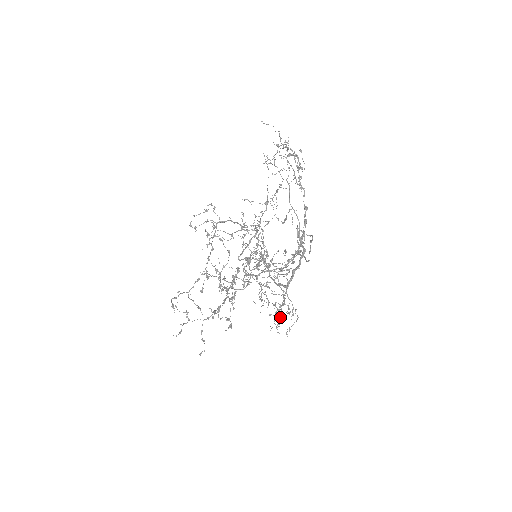
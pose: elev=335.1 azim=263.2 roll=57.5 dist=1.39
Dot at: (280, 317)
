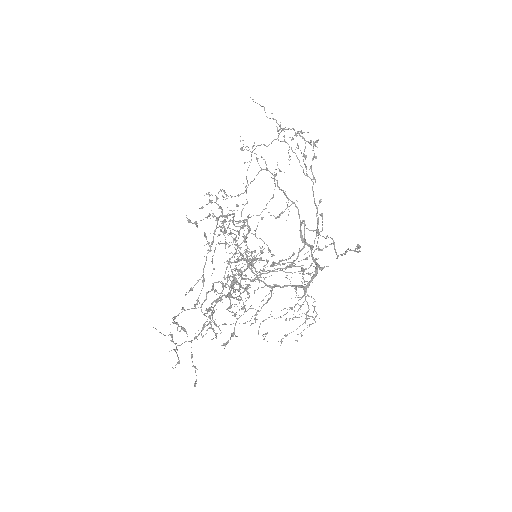
Dot at: (251, 324)
